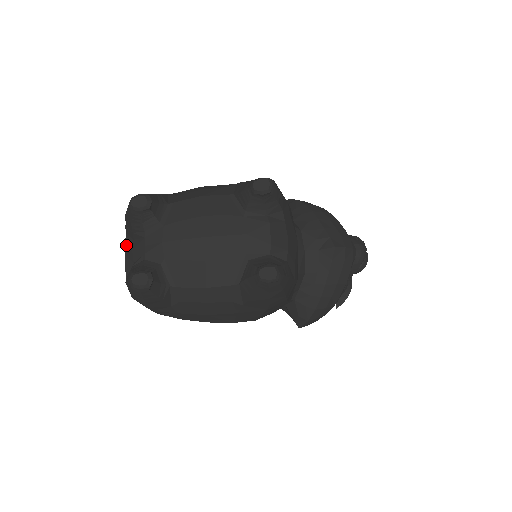
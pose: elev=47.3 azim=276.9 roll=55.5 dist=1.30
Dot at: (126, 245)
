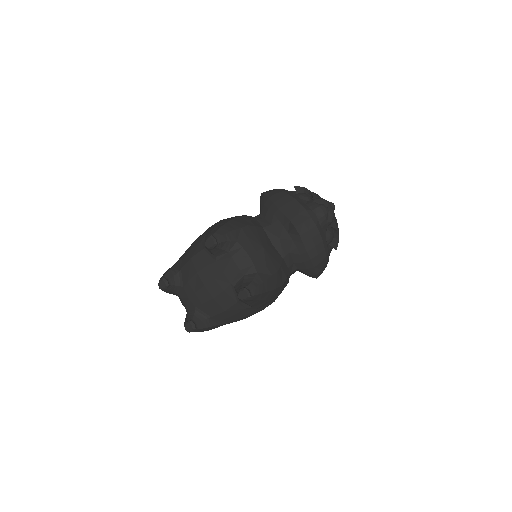
Dot at: occluded
